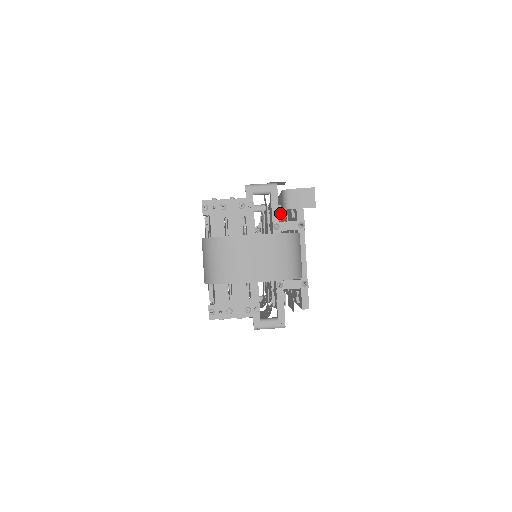
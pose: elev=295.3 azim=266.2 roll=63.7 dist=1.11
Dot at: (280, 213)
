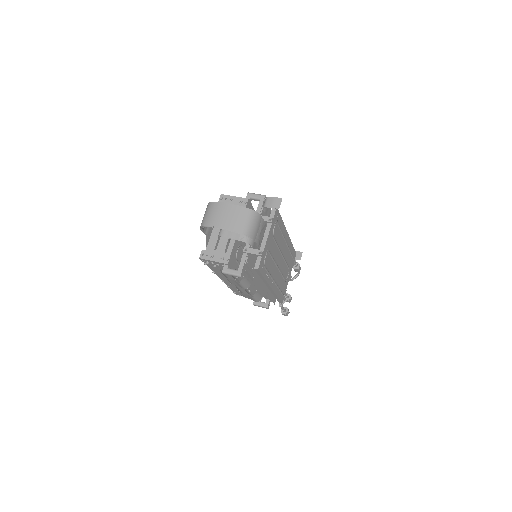
Dot at: (261, 211)
